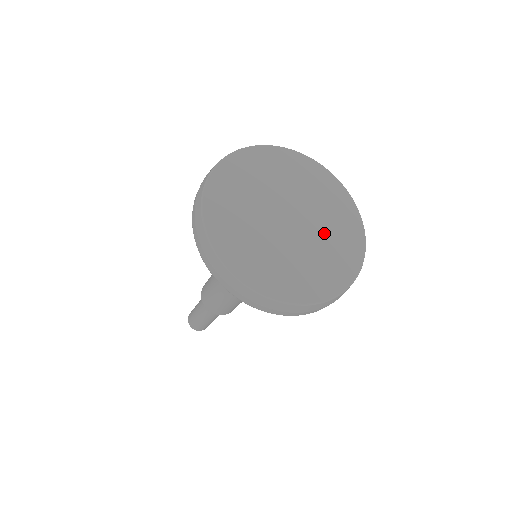
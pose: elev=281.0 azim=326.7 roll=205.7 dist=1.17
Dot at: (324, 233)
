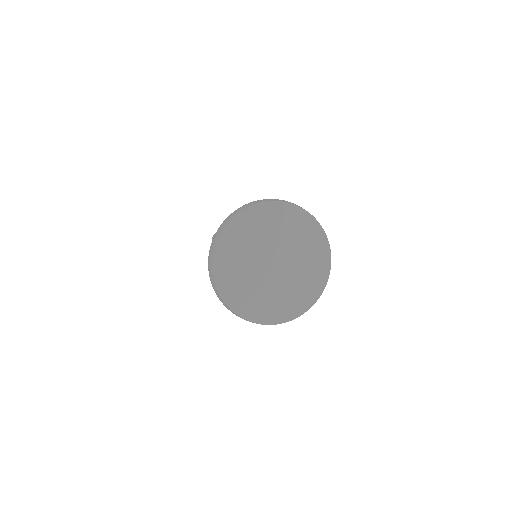
Dot at: (284, 289)
